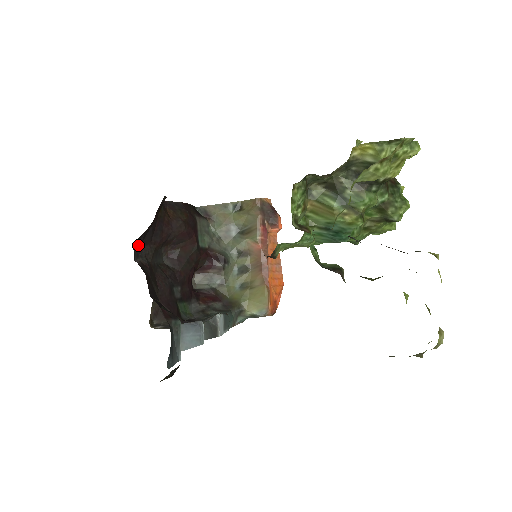
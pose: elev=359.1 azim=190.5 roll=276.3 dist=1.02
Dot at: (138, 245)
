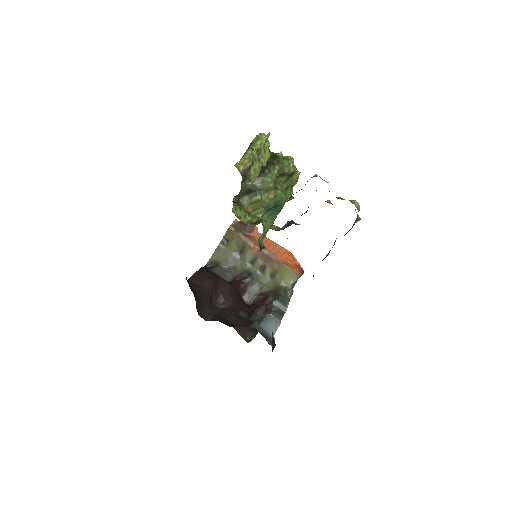
Dot at: (200, 313)
